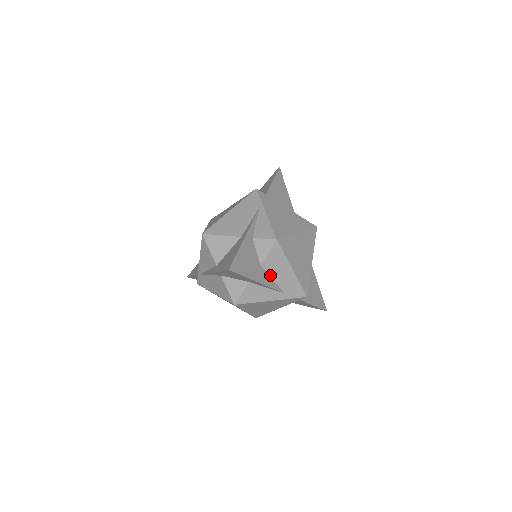
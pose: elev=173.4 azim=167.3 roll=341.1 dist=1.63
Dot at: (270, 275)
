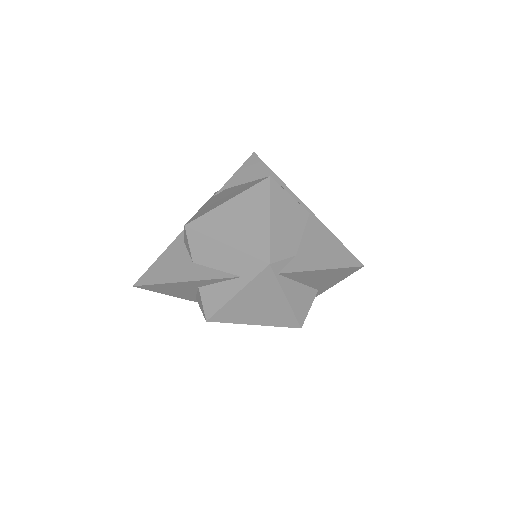
Dot at: (210, 266)
